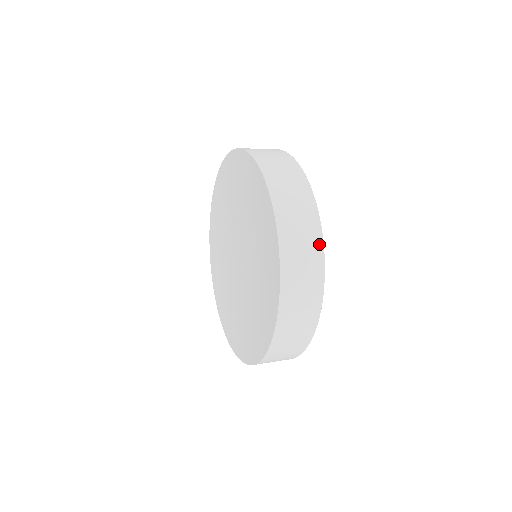
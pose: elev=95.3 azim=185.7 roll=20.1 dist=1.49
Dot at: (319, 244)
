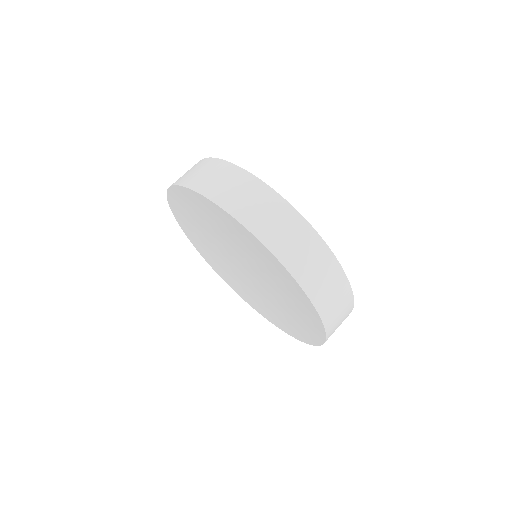
Dot at: (349, 294)
